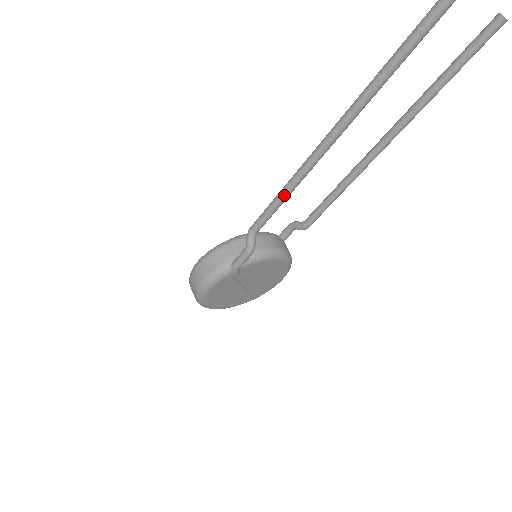
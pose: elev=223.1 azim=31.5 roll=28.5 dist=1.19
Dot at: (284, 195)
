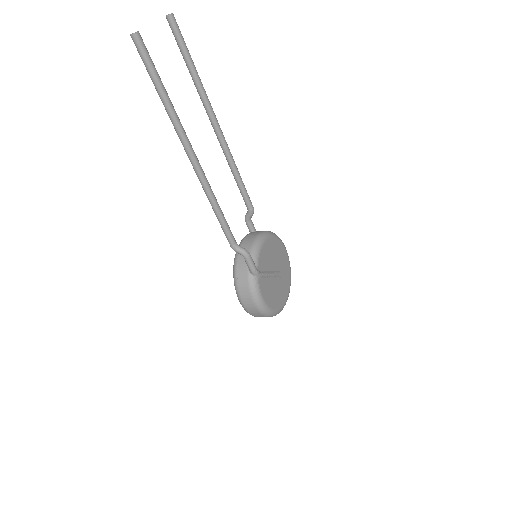
Dot at: (217, 209)
